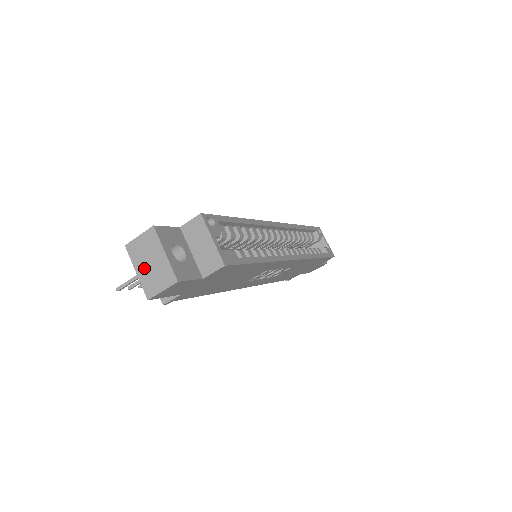
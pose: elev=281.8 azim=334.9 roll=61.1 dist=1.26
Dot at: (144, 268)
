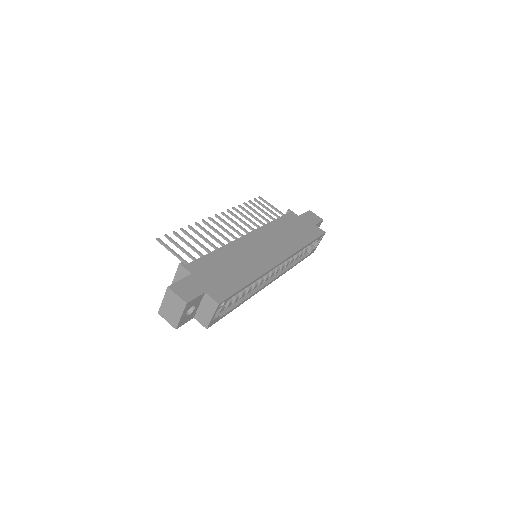
Dot at: (167, 305)
